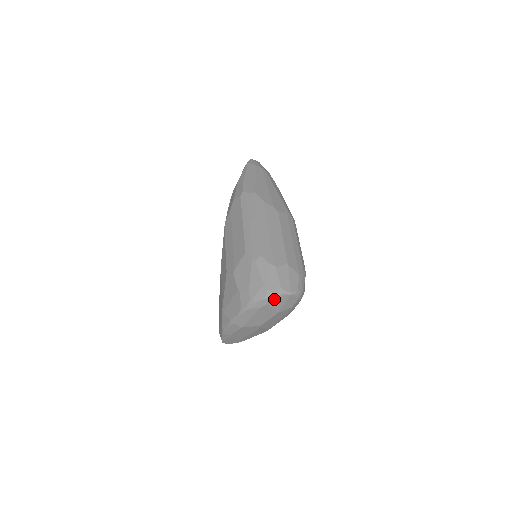
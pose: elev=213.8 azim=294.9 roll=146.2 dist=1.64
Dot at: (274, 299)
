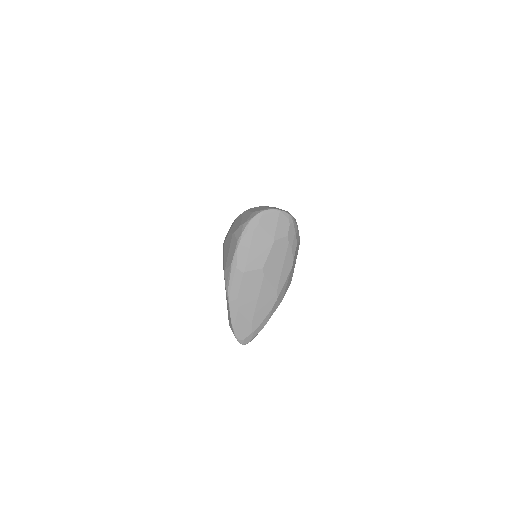
Dot at: (264, 216)
